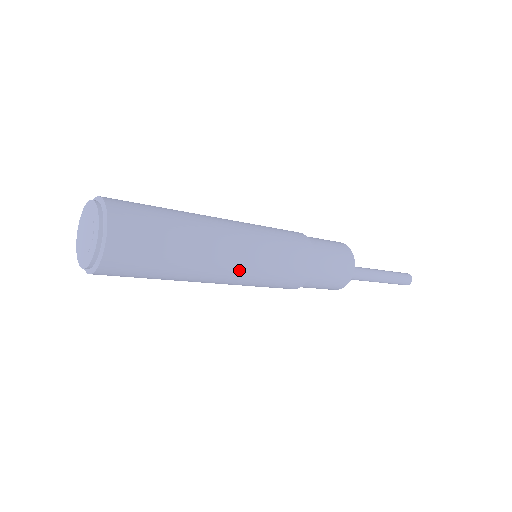
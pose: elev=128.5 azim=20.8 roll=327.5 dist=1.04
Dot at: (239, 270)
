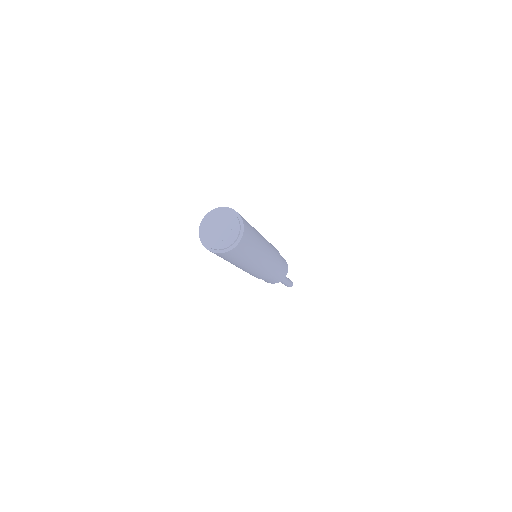
Dot at: (258, 268)
